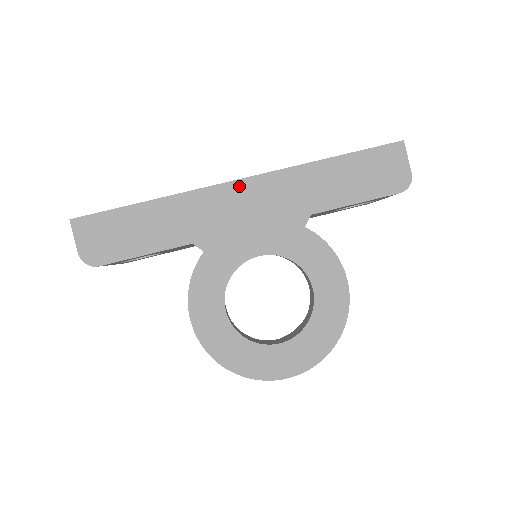
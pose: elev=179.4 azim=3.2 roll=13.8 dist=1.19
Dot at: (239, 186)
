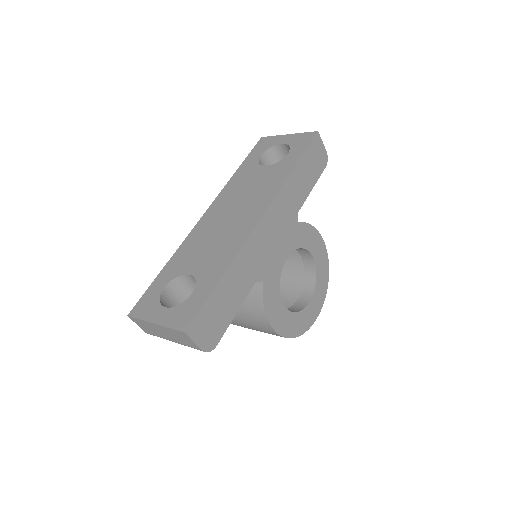
Dot at: (263, 222)
